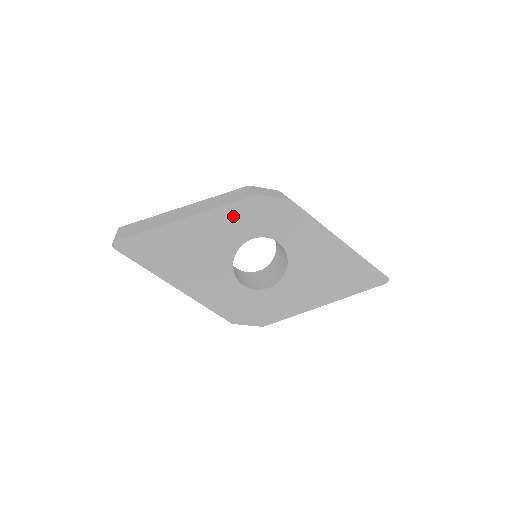
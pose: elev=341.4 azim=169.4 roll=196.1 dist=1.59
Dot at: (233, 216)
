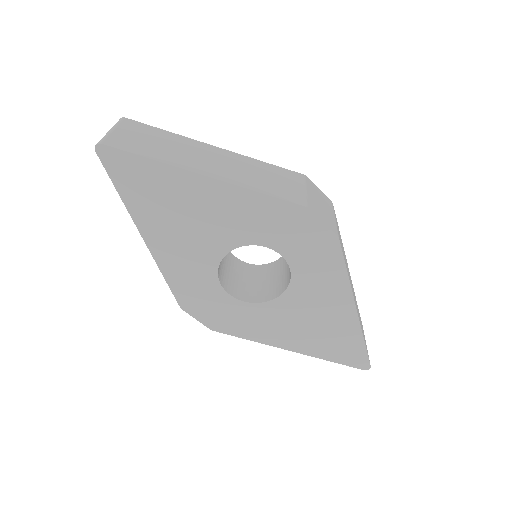
Dot at: (262, 210)
